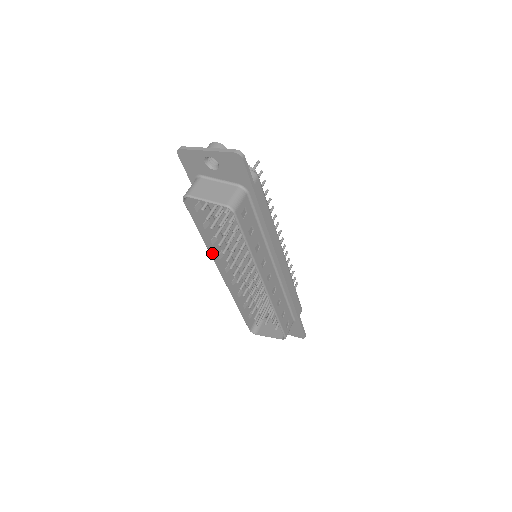
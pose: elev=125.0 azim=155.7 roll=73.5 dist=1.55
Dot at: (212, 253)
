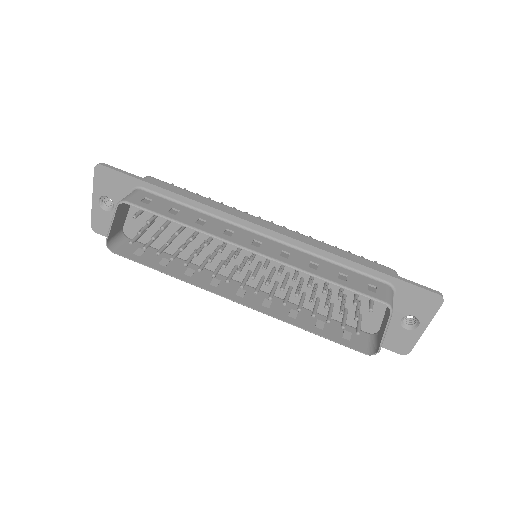
Dot at: (195, 284)
